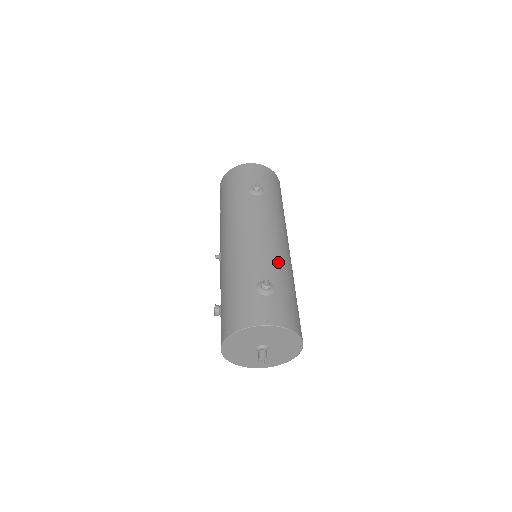
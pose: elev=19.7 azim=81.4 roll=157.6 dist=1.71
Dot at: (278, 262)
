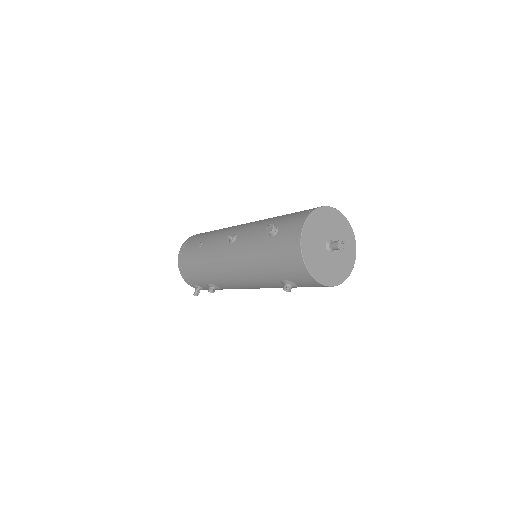
Dot at: occluded
